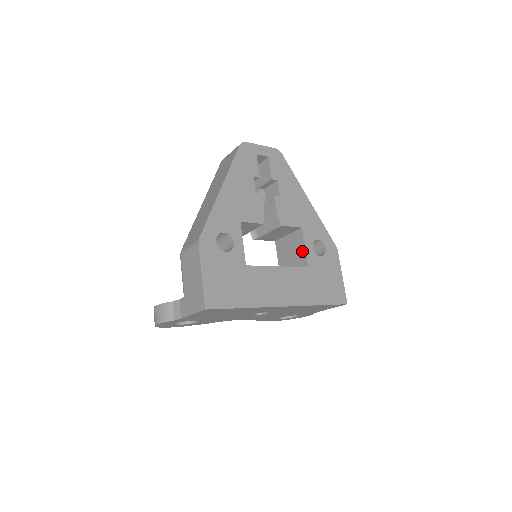
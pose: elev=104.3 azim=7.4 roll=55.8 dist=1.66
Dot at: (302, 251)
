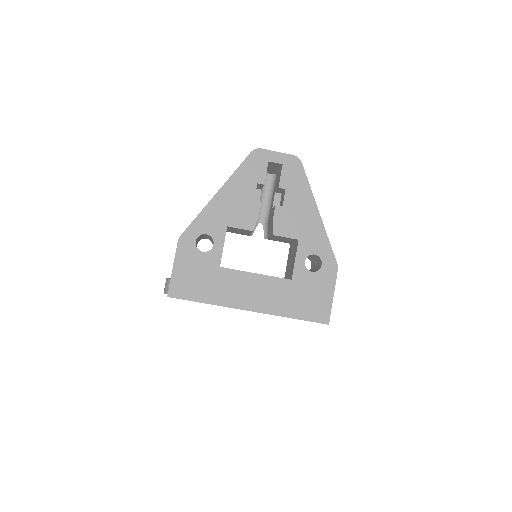
Dot at: (293, 262)
